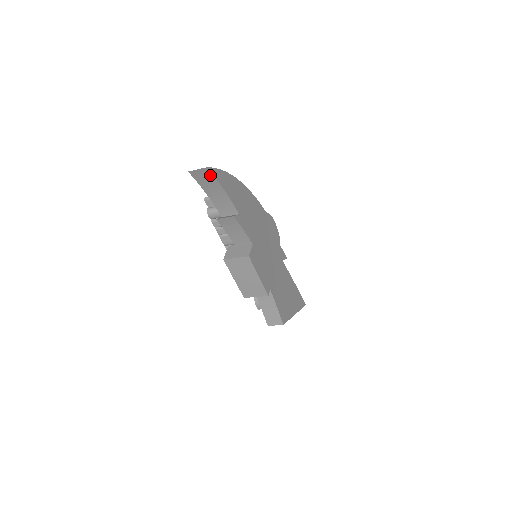
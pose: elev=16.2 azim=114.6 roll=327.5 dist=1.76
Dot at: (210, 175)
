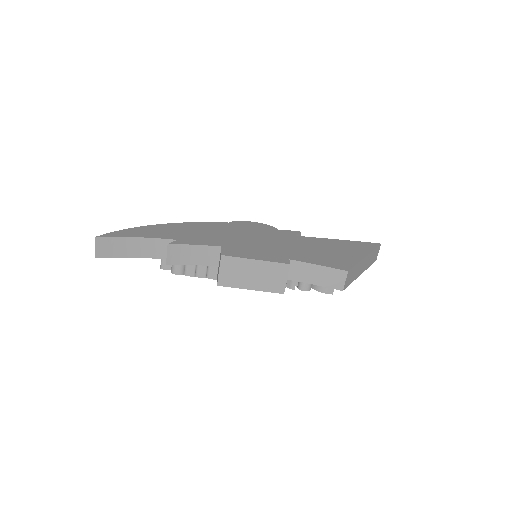
Dot at: (109, 240)
